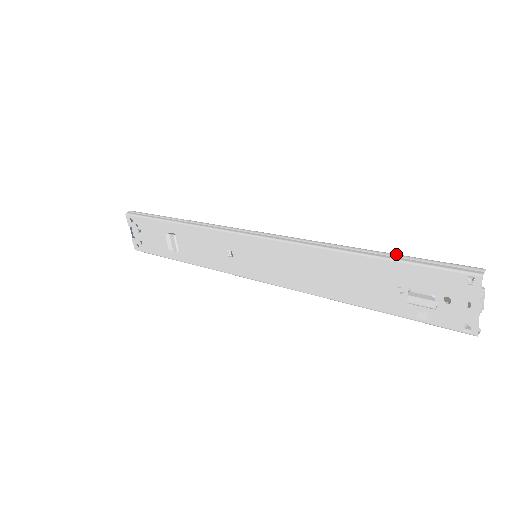
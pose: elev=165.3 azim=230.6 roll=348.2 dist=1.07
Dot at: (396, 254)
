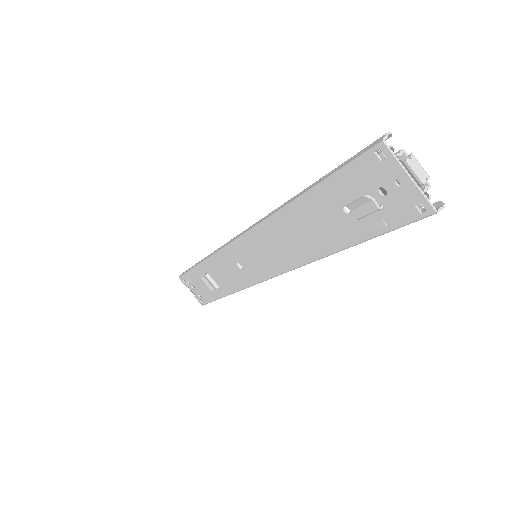
Dot at: (323, 176)
